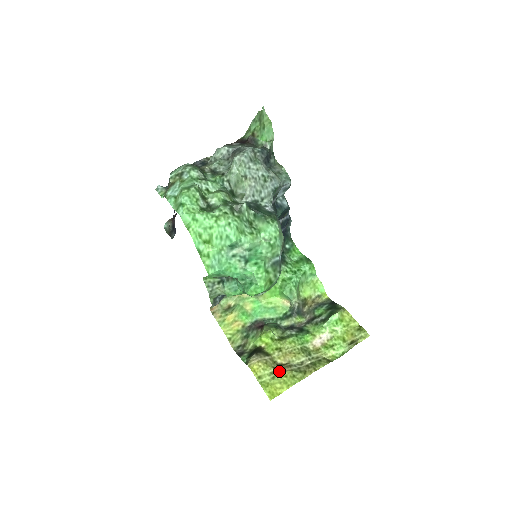
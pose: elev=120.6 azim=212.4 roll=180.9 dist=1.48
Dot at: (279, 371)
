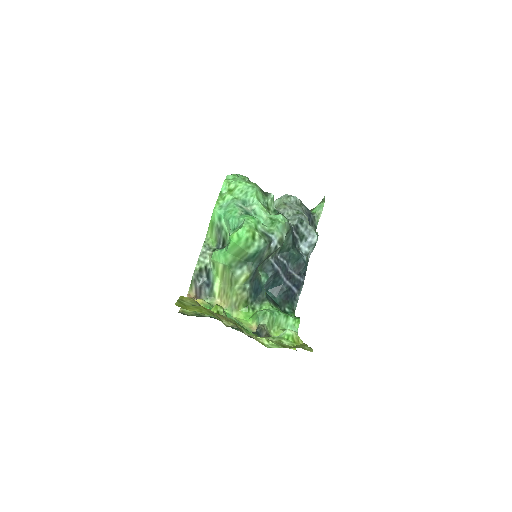
Dot at: occluded
